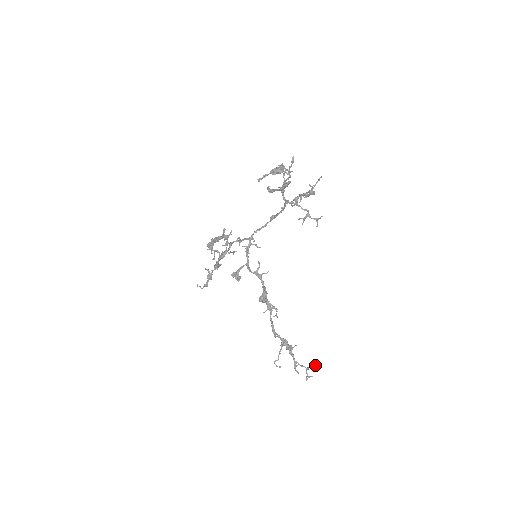
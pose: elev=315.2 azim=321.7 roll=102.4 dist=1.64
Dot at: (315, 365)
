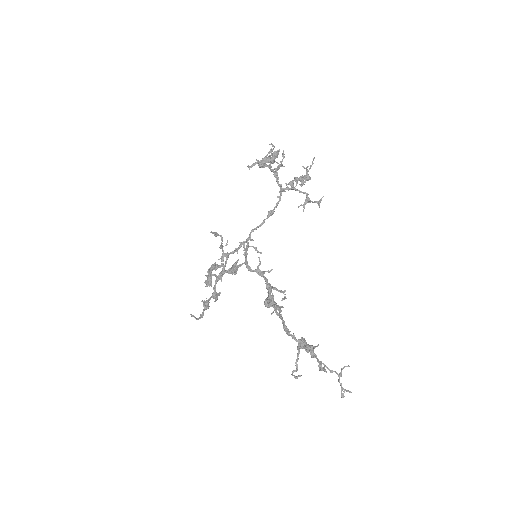
Dot at: occluded
